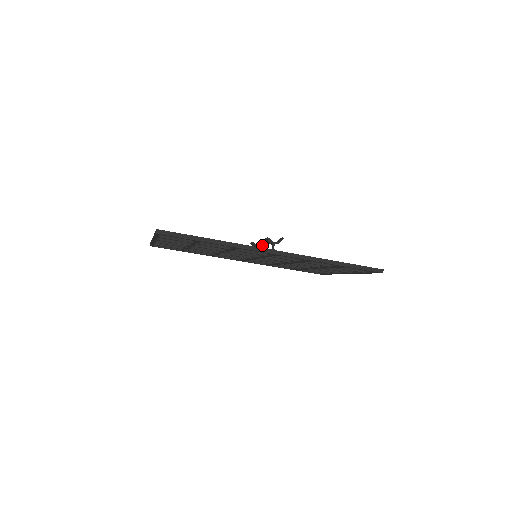
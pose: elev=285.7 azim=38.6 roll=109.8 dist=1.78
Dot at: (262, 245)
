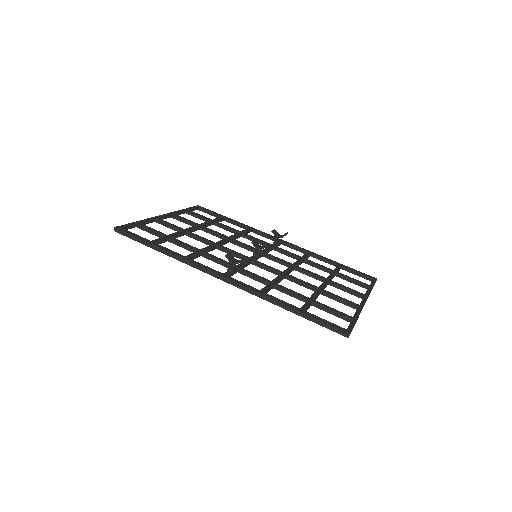
Dot at: (263, 246)
